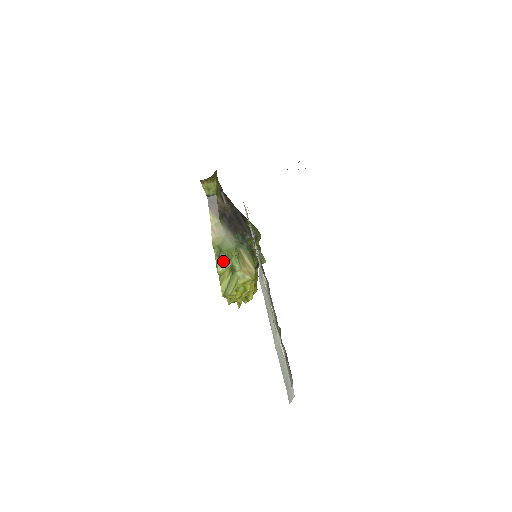
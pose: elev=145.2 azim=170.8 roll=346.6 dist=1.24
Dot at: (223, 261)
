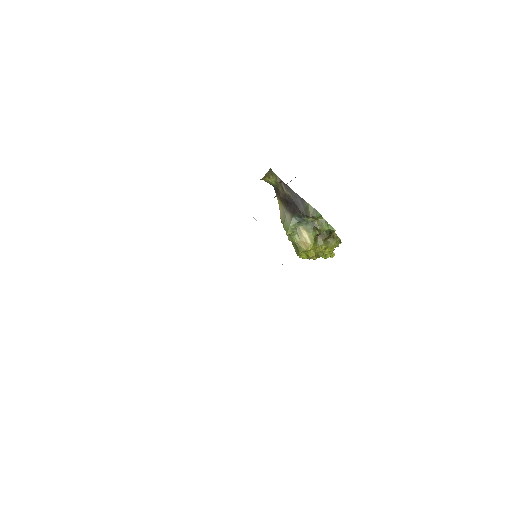
Dot at: occluded
